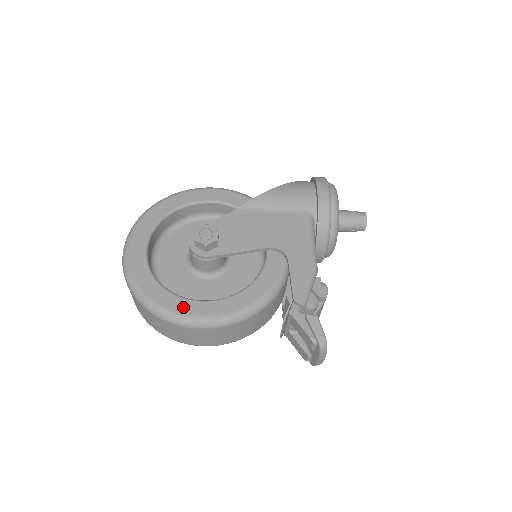
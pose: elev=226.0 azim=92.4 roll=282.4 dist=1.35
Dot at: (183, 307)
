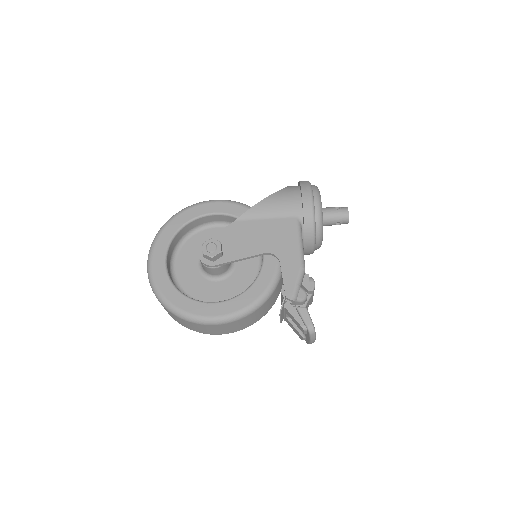
Dot at: (199, 309)
